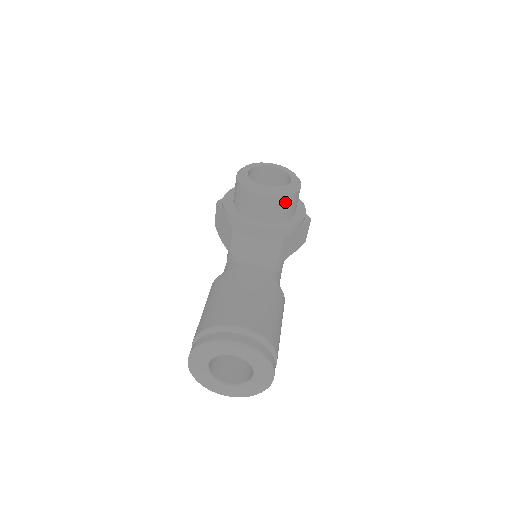
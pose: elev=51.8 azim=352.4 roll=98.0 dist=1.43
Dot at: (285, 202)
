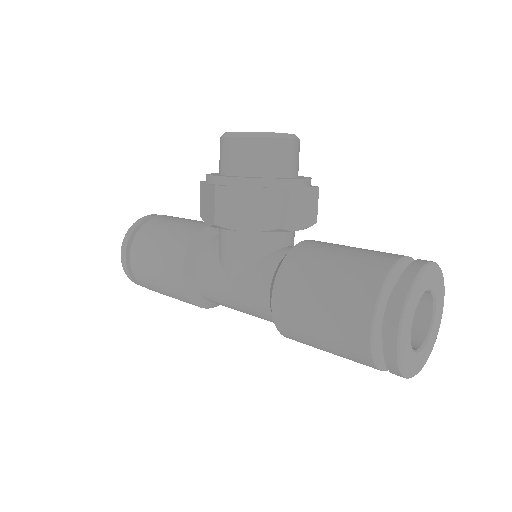
Dot at: (299, 149)
